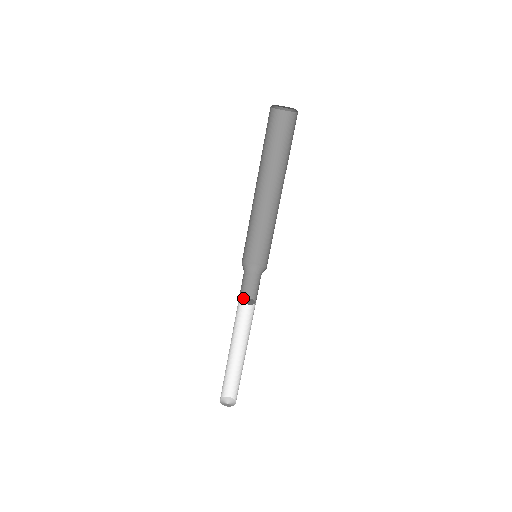
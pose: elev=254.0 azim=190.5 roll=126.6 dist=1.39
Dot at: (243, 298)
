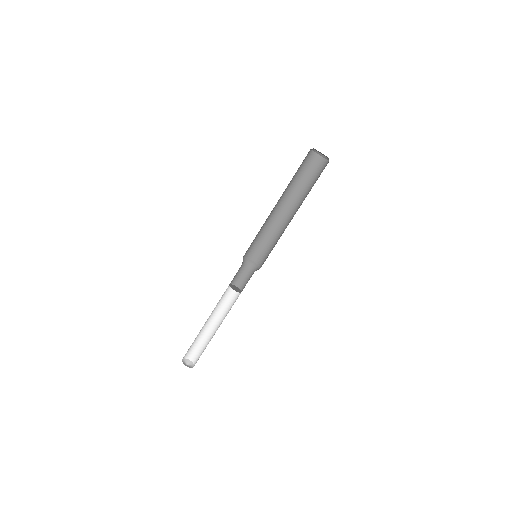
Dot at: (235, 286)
